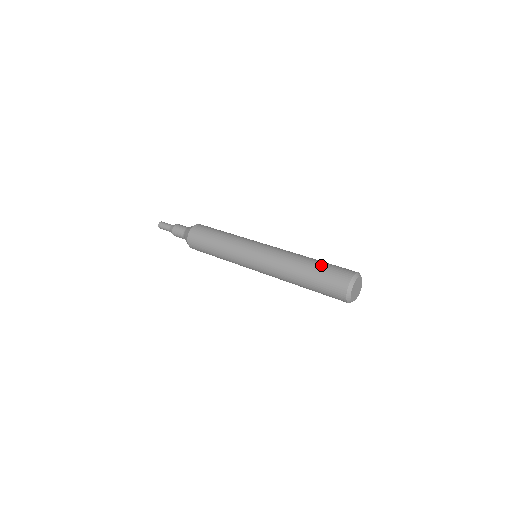
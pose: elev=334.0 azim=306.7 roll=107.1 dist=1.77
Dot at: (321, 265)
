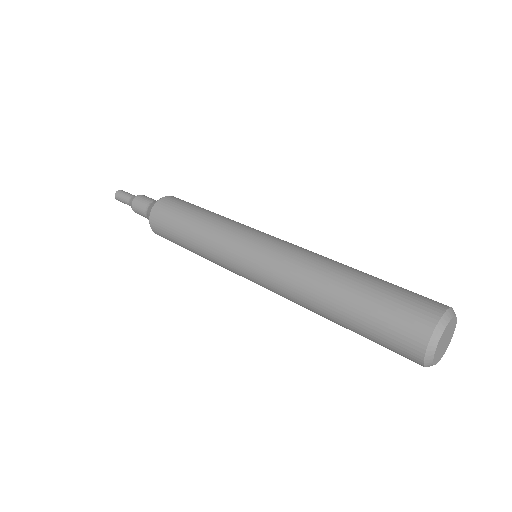
Dot at: (383, 280)
